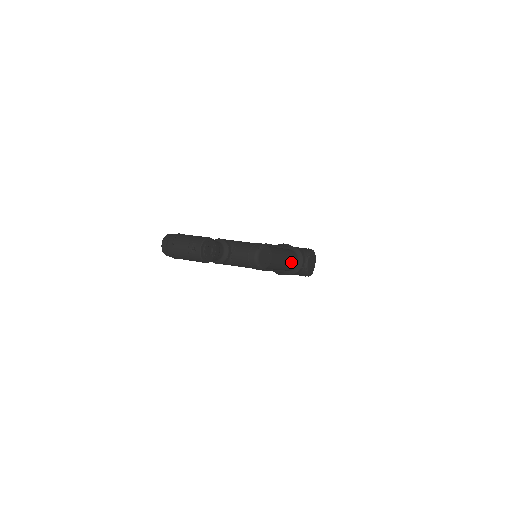
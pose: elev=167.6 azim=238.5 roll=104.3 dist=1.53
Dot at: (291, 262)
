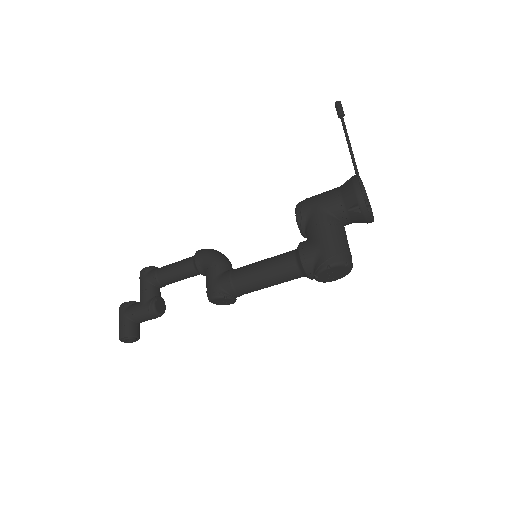
Dot at: (287, 280)
